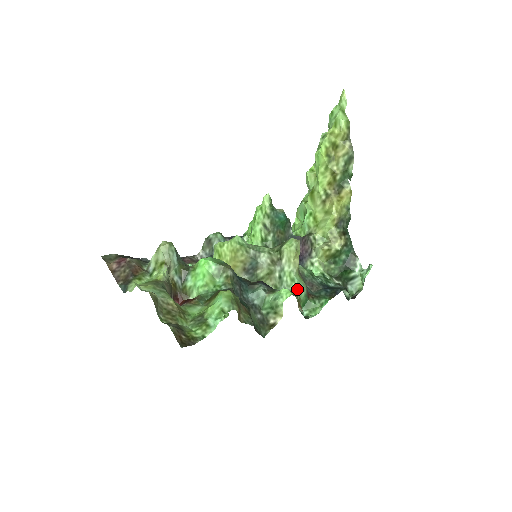
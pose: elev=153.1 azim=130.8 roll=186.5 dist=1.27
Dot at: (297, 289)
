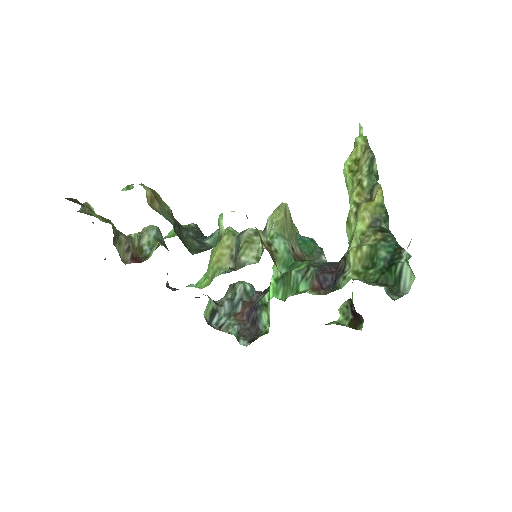
Dot at: (272, 240)
